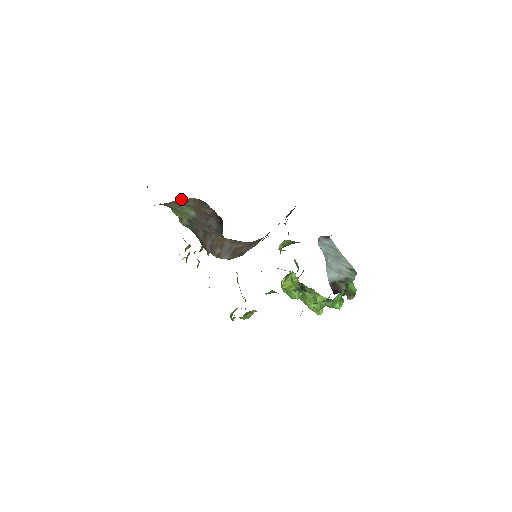
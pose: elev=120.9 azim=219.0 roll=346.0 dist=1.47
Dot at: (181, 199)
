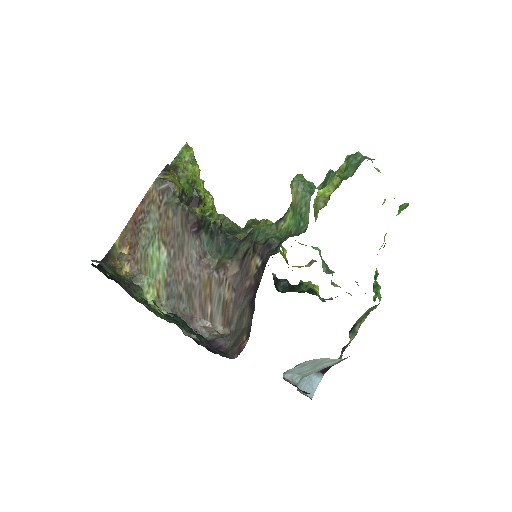
Dot at: (140, 203)
